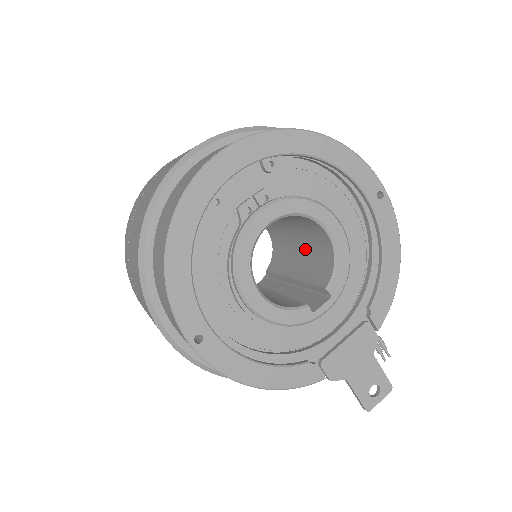
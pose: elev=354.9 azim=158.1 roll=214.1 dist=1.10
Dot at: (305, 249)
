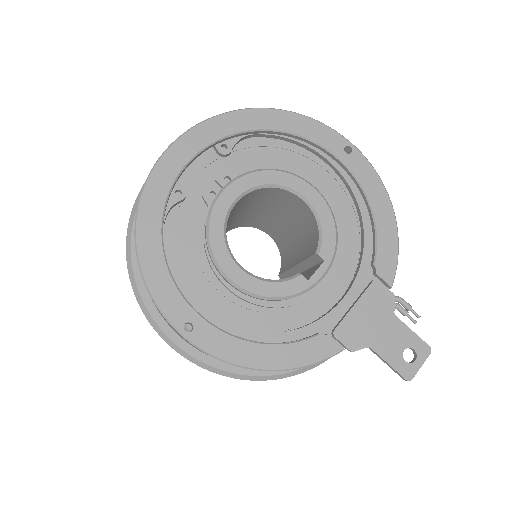
Dot at: (297, 231)
